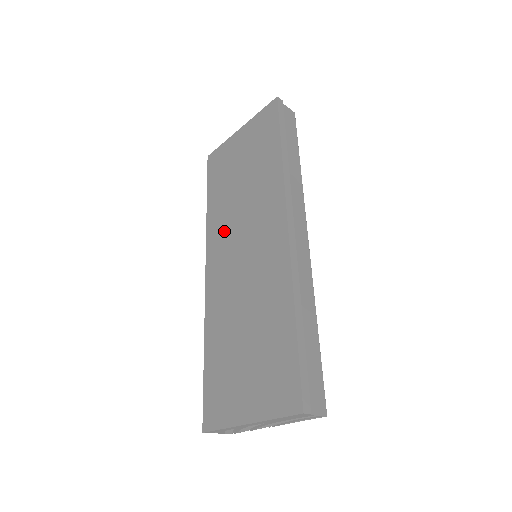
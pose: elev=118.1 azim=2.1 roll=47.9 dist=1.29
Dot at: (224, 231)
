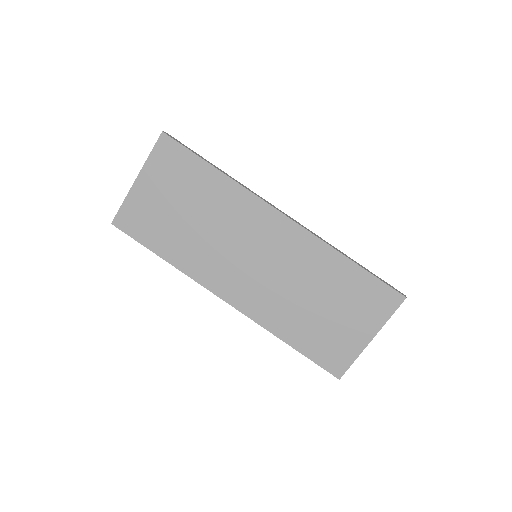
Dot at: (214, 262)
